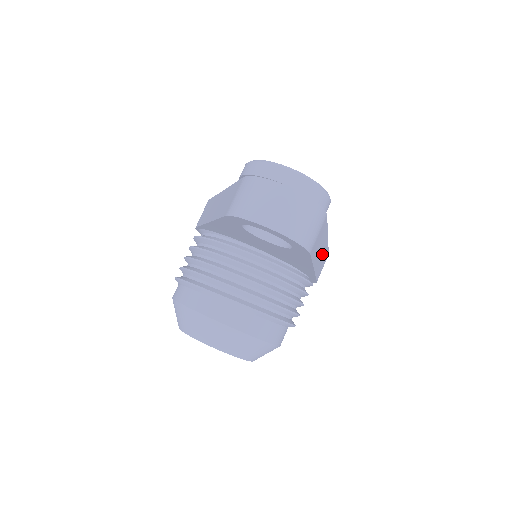
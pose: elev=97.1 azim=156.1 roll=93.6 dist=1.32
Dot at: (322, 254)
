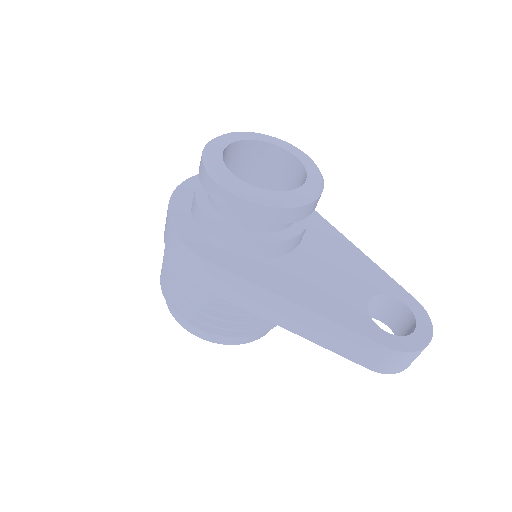
Dot at: occluded
